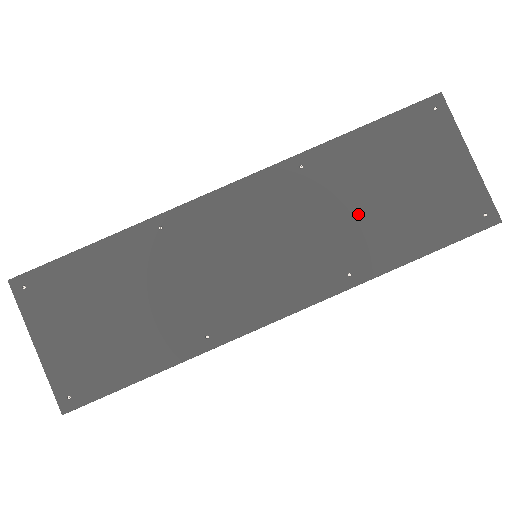
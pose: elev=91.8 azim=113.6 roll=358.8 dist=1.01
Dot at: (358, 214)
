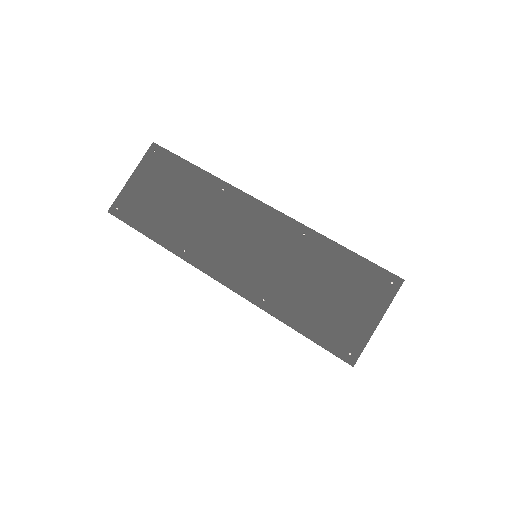
Dot at: (300, 282)
